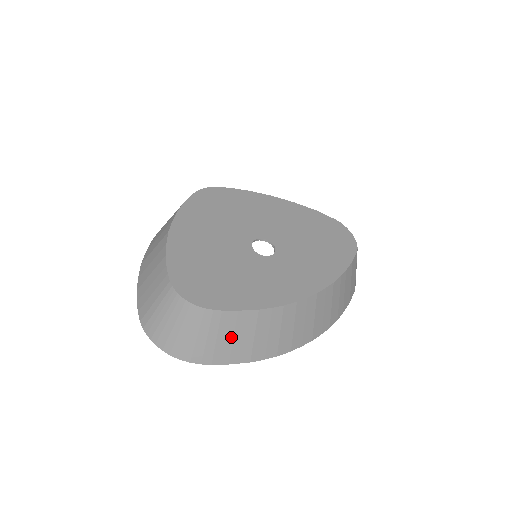
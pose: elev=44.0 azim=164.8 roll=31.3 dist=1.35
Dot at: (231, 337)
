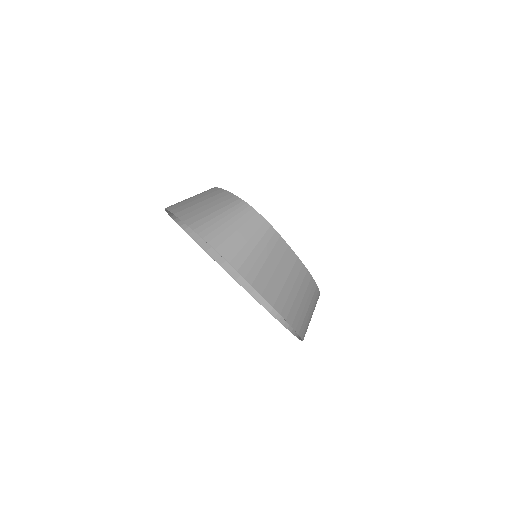
Dot at: (274, 267)
